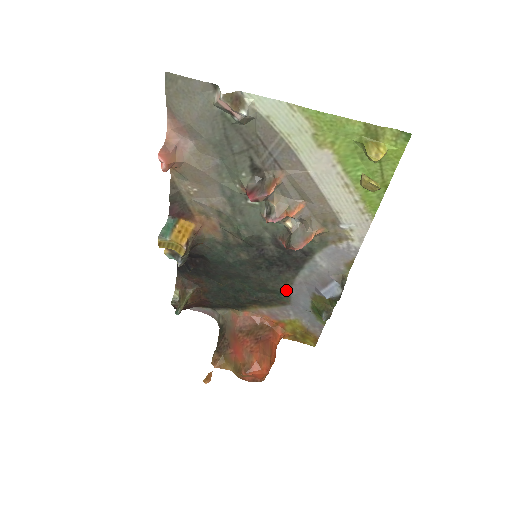
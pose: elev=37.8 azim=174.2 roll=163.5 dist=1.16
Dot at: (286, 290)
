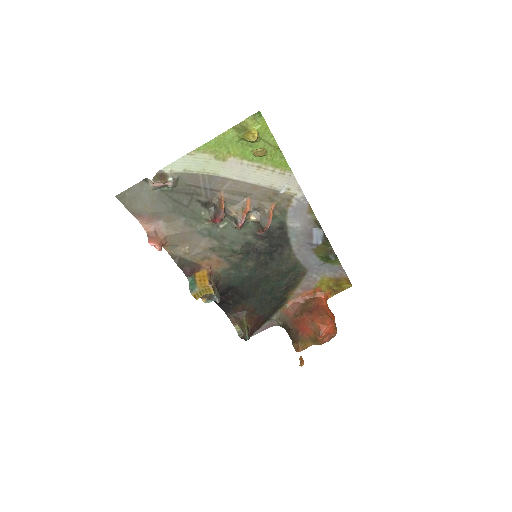
Dot at: (295, 263)
